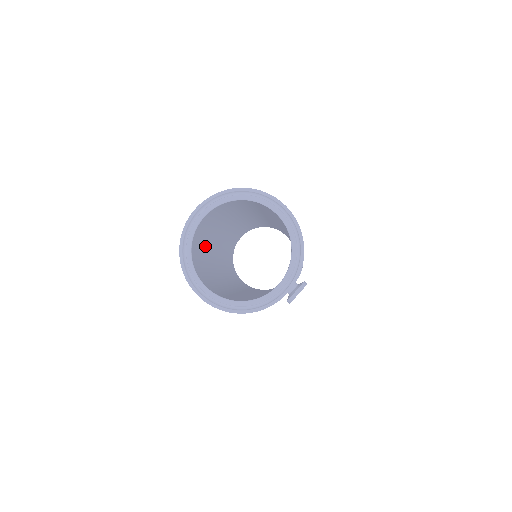
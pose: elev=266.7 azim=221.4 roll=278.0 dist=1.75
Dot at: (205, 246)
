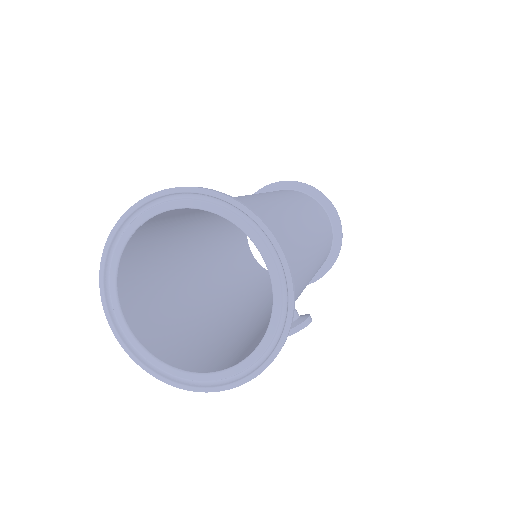
Dot at: (170, 237)
